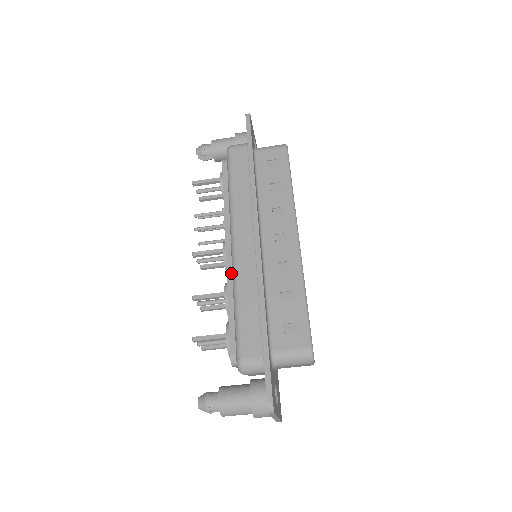
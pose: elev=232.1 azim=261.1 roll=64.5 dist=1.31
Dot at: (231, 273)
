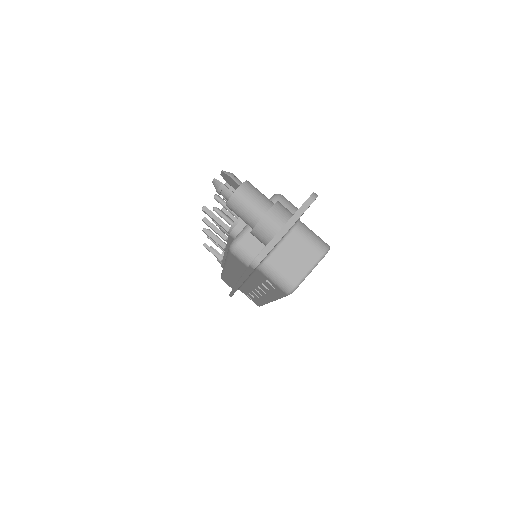
Dot at: occluded
